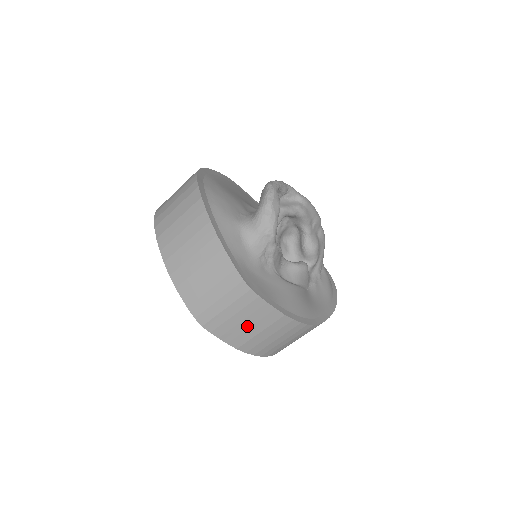
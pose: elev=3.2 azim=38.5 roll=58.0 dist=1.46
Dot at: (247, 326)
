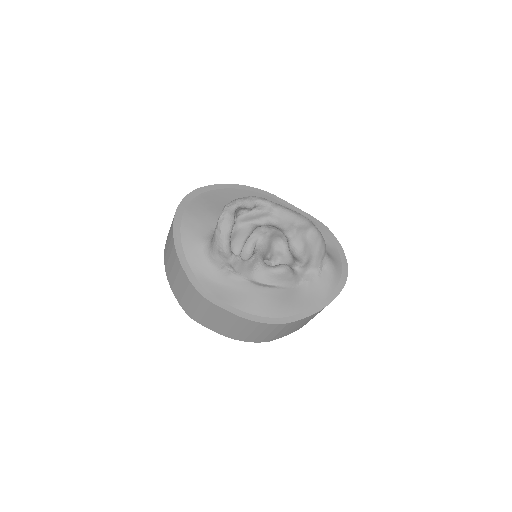
Dot at: (219, 322)
